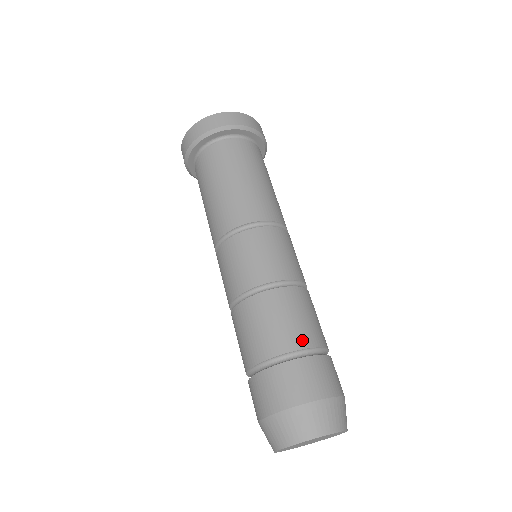
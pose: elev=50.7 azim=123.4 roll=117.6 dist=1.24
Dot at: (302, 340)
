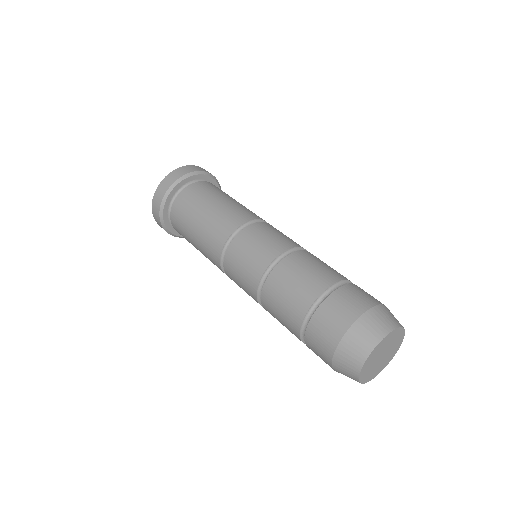
Dot at: (304, 302)
